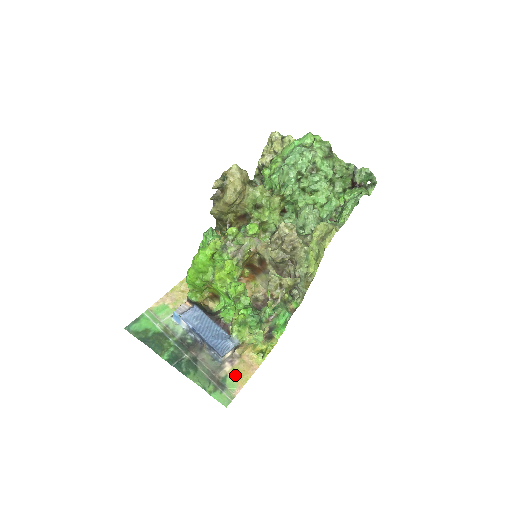
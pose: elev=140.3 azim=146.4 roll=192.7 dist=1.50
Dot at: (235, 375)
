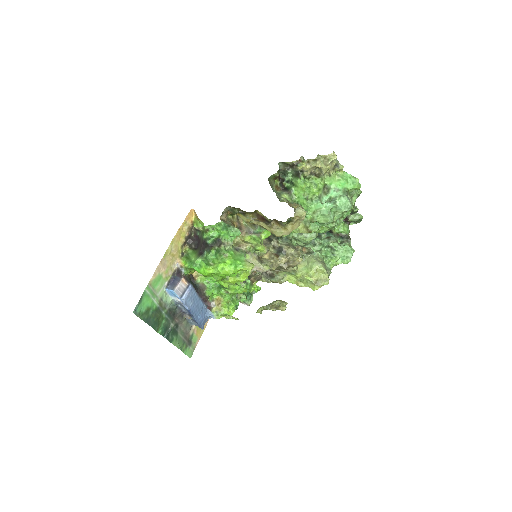
Dot at: (197, 331)
